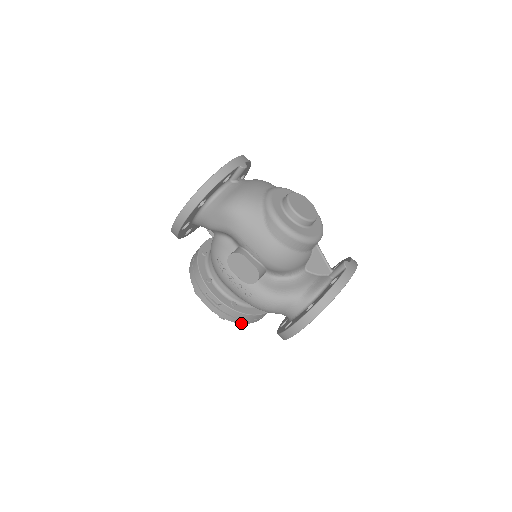
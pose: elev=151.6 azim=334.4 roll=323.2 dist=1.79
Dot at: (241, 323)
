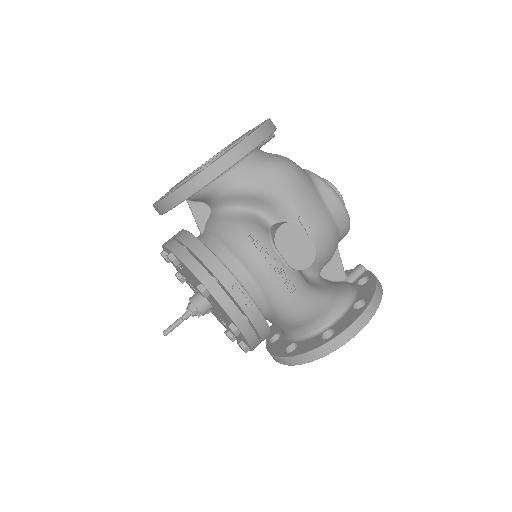
Dot at: (251, 345)
